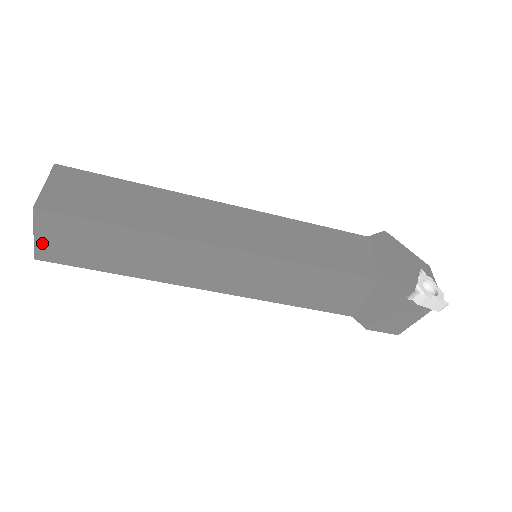
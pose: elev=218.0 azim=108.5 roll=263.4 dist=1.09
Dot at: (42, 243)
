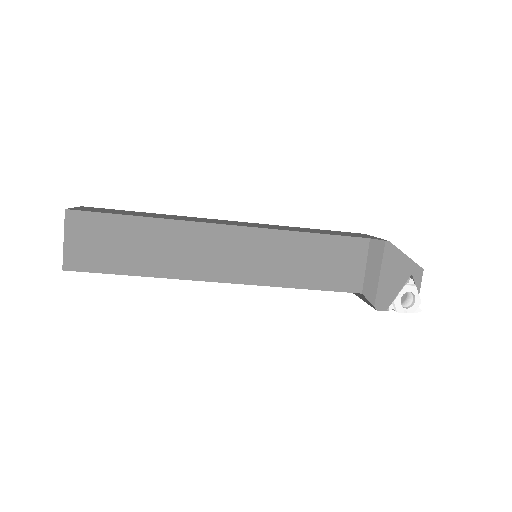
Dot at: occluded
